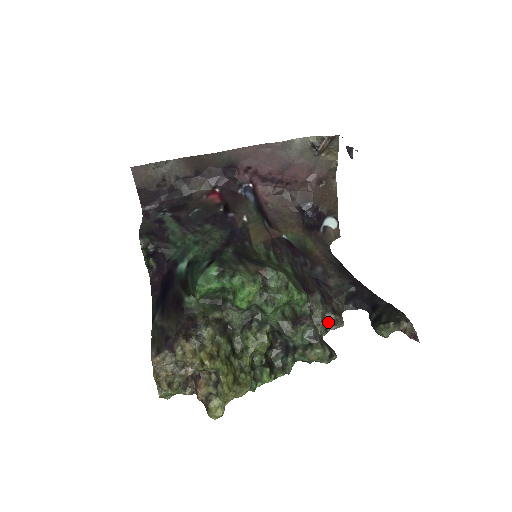
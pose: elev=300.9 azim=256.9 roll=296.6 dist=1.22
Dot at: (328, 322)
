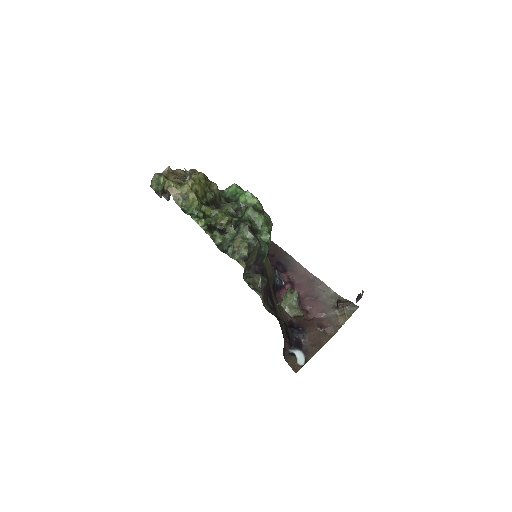
Dot at: (255, 287)
